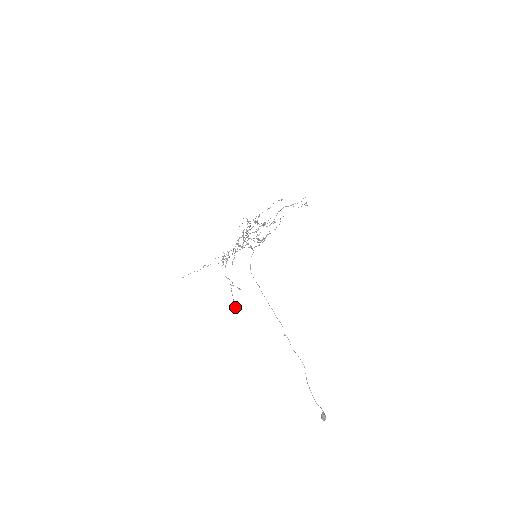
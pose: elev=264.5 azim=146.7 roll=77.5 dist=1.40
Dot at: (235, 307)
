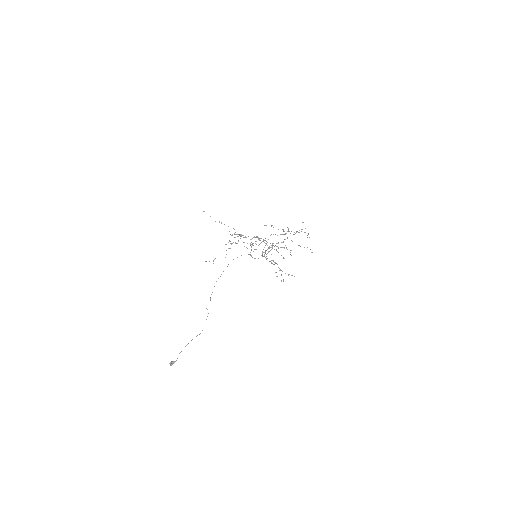
Dot at: (213, 260)
